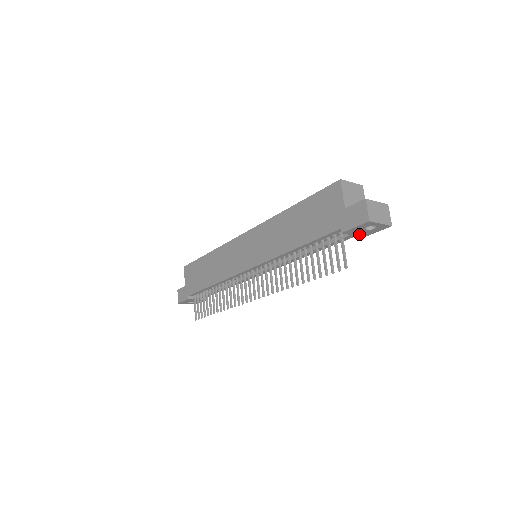
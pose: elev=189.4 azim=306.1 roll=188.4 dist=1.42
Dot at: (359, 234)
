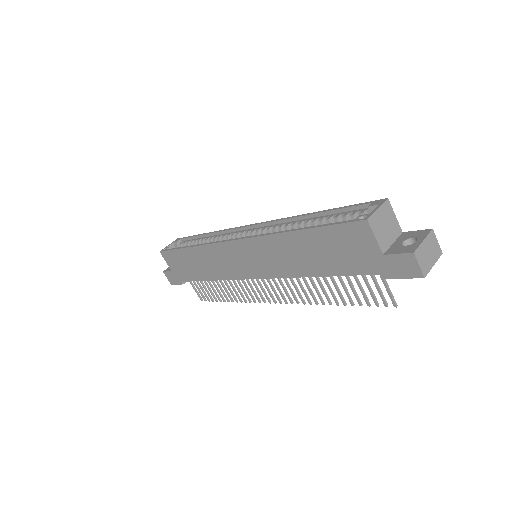
Dot at: occluded
